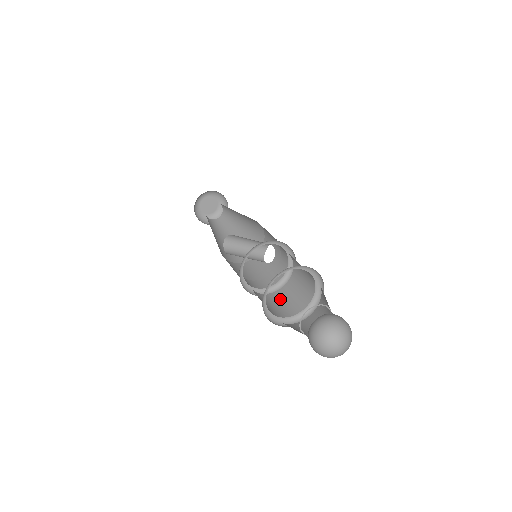
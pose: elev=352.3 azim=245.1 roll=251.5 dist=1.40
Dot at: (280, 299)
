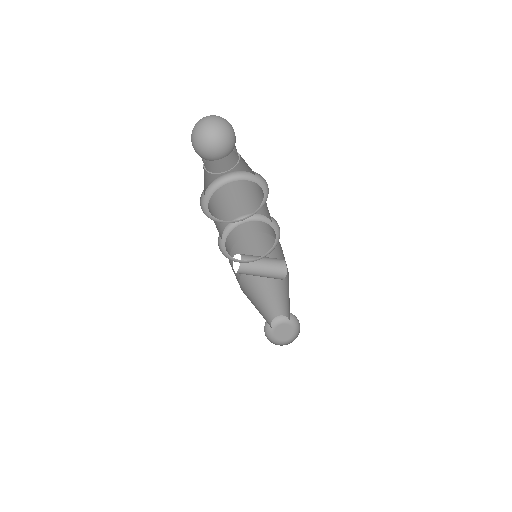
Dot at: occluded
